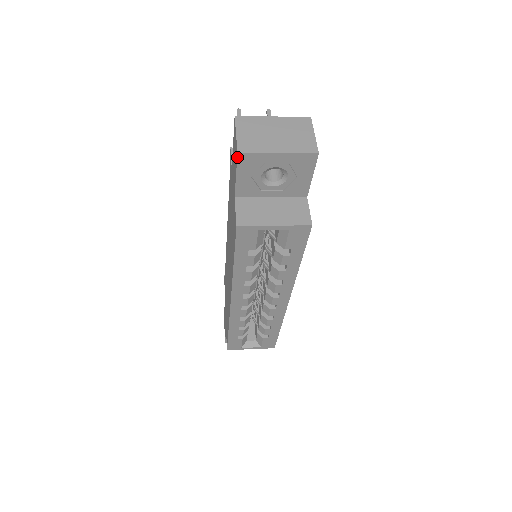
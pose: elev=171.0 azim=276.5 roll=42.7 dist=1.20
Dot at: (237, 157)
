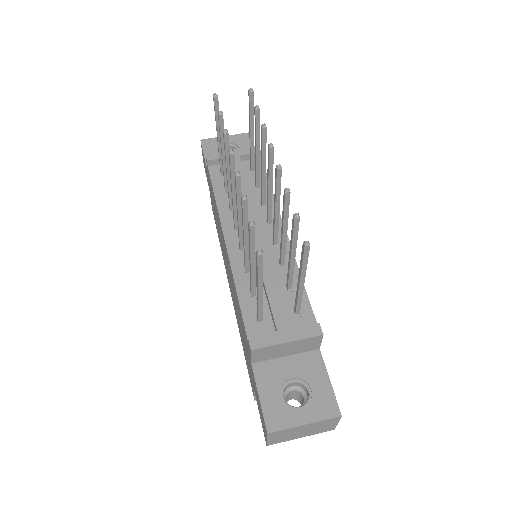
Dot at: occluded
